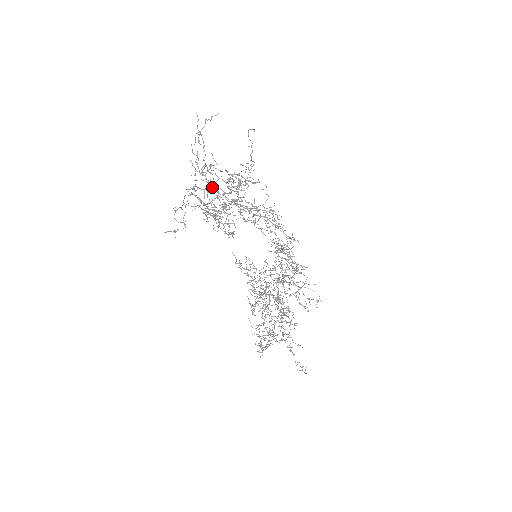
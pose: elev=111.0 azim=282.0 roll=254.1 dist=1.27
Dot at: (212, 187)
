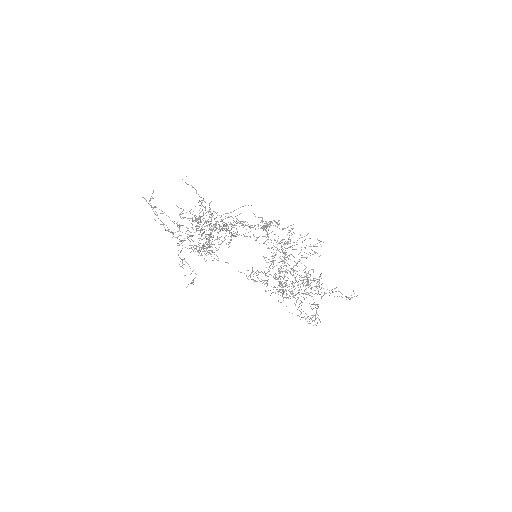
Dot at: occluded
